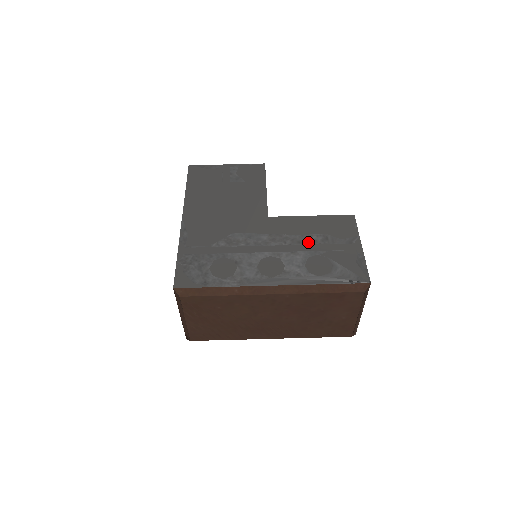
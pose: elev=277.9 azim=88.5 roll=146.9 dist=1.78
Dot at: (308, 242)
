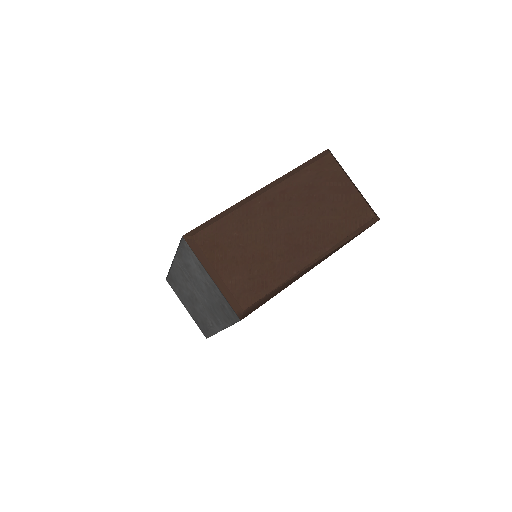
Dot at: occluded
